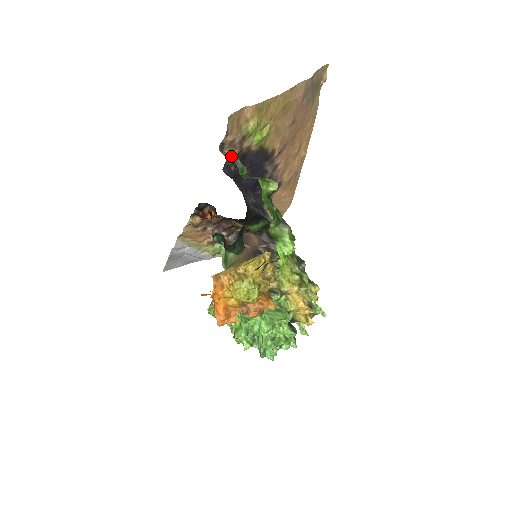
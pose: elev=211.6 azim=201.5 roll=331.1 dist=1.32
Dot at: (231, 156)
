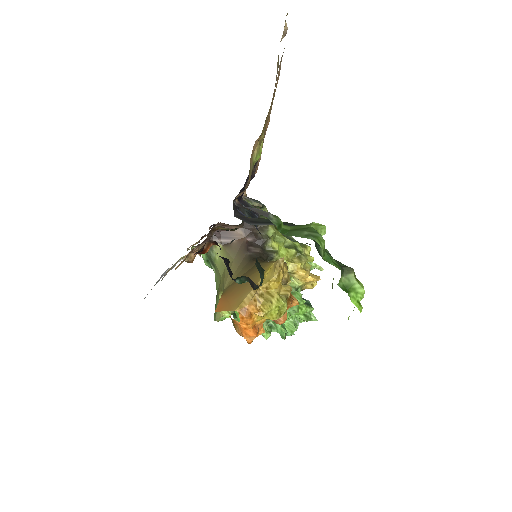
Dot at: (258, 211)
